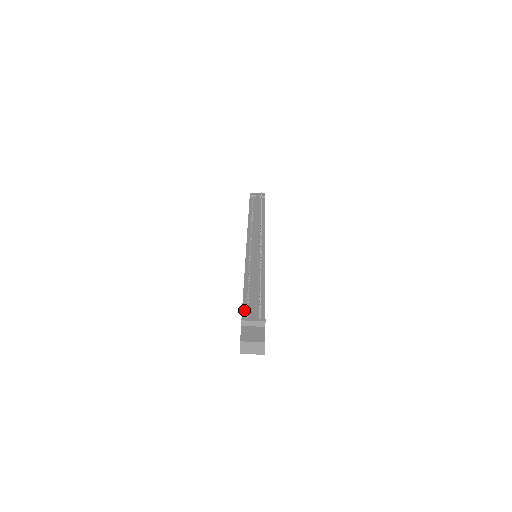
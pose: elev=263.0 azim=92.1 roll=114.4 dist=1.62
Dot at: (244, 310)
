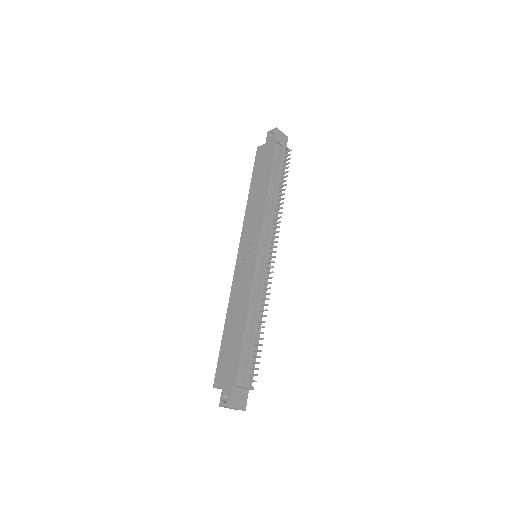
Dot at: (240, 367)
